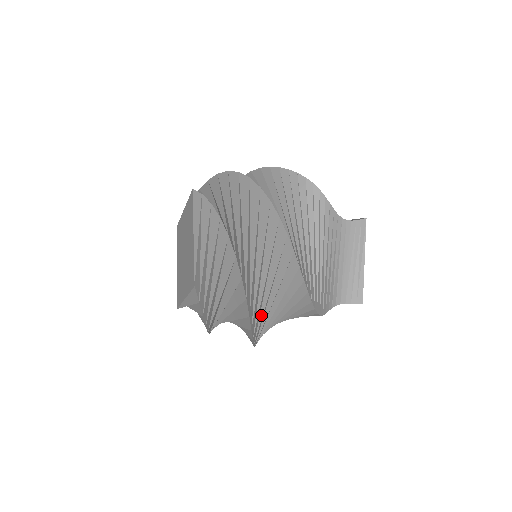
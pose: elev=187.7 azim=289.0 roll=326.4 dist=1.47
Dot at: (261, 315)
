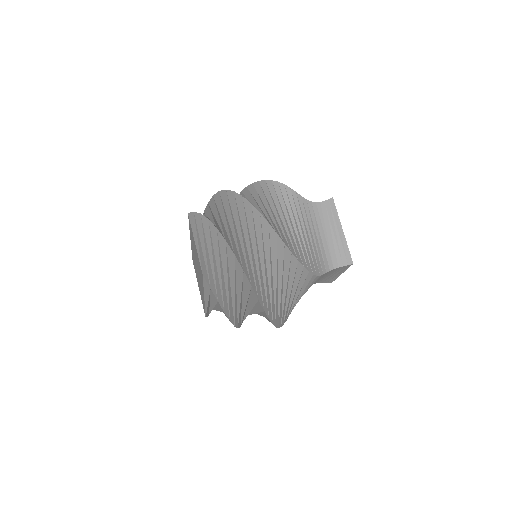
Dot at: occluded
